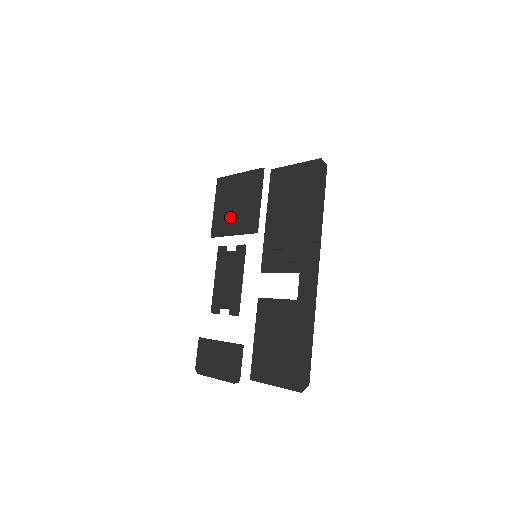
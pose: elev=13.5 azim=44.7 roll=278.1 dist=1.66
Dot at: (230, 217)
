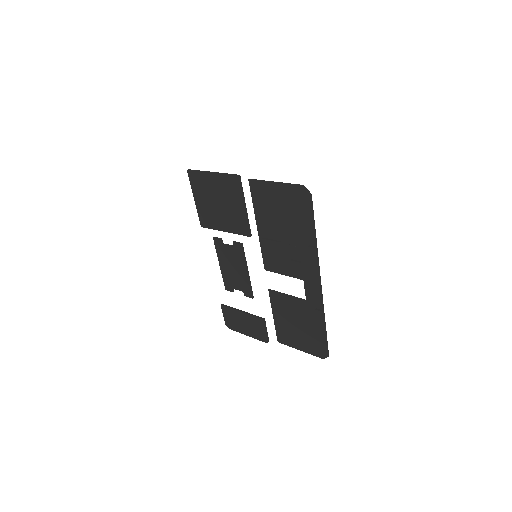
Dot at: (216, 215)
